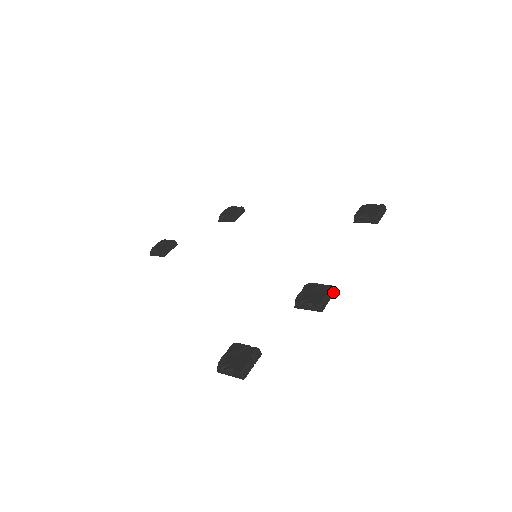
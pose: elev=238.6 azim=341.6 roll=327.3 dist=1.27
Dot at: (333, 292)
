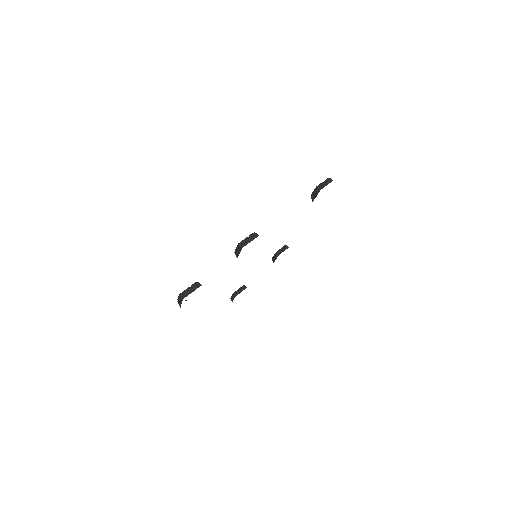
Dot at: (256, 236)
